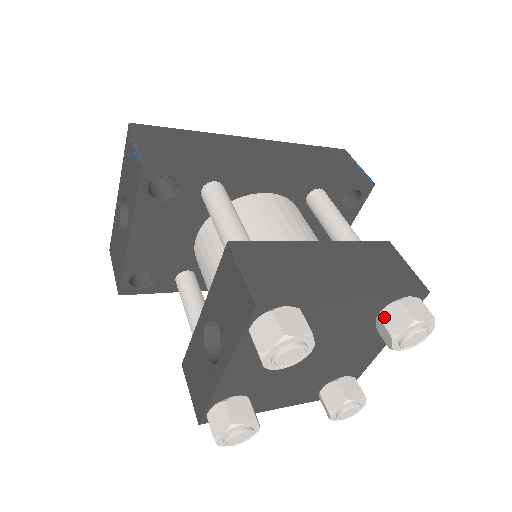
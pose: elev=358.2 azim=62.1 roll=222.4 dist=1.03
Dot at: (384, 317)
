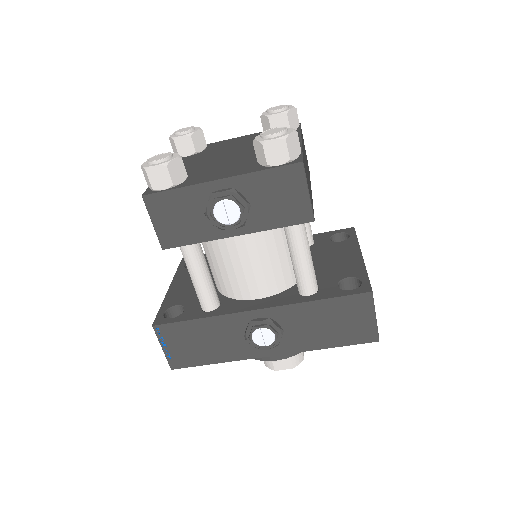
Dot at: occluded
